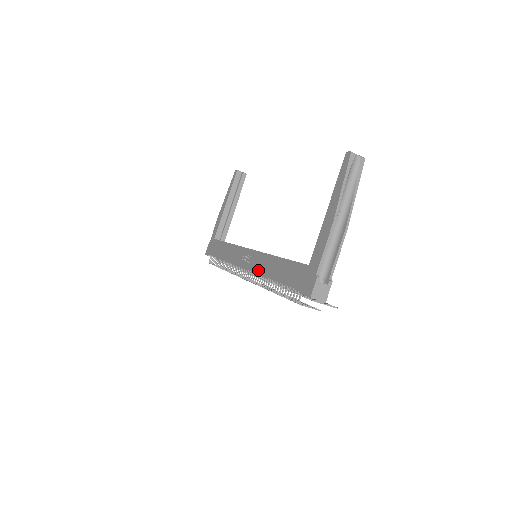
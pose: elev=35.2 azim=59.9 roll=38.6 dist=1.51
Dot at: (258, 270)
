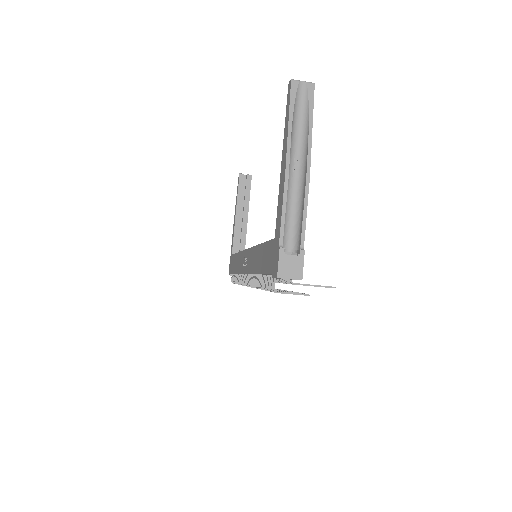
Dot at: (250, 269)
